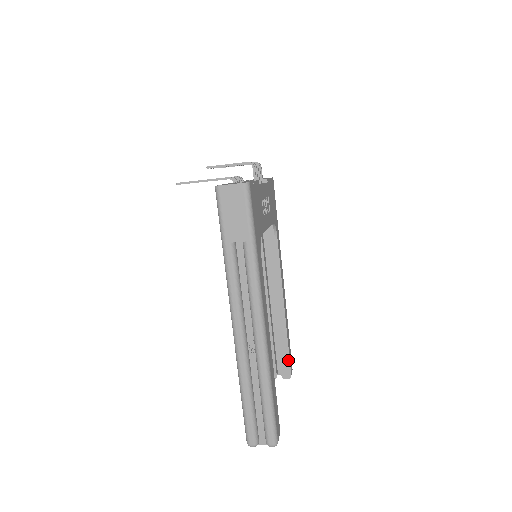
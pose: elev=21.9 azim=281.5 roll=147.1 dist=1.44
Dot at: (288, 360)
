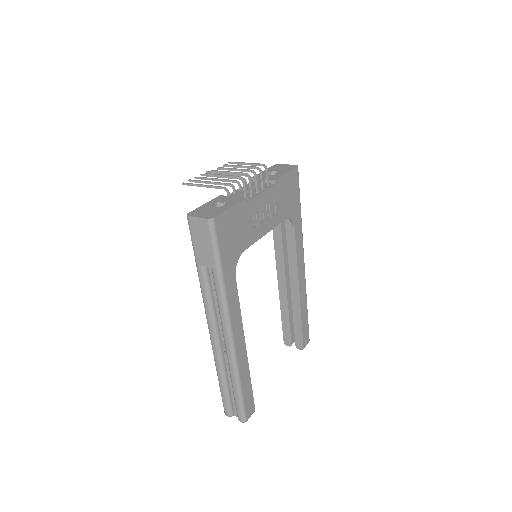
Dot at: (301, 335)
